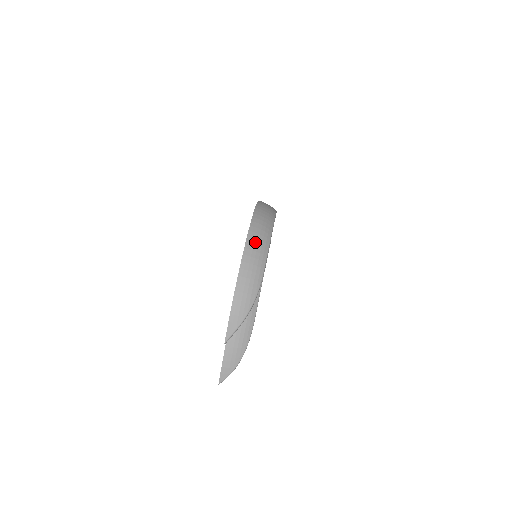
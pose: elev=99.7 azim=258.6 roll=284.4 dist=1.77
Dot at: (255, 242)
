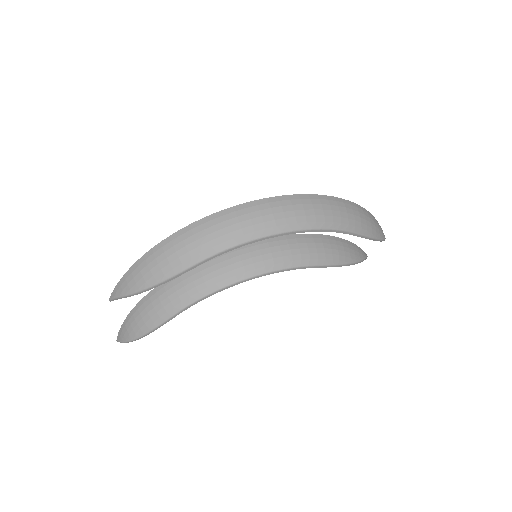
Dot at: (220, 224)
